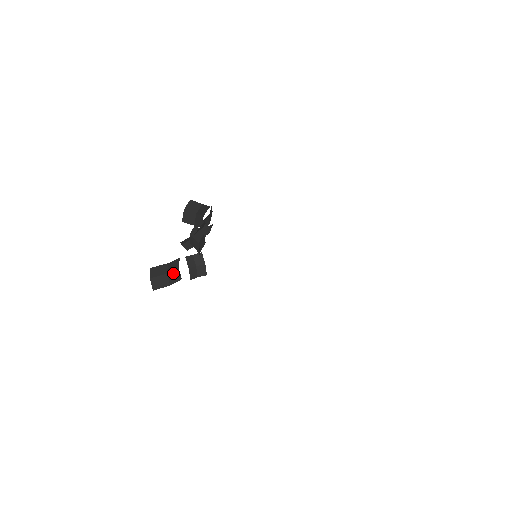
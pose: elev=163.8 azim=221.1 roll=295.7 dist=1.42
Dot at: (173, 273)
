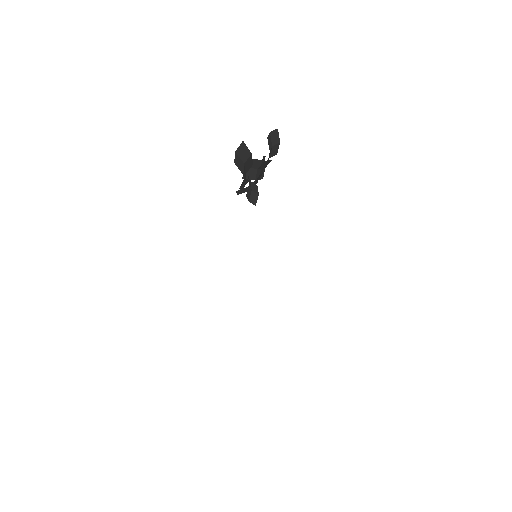
Dot at: (244, 171)
